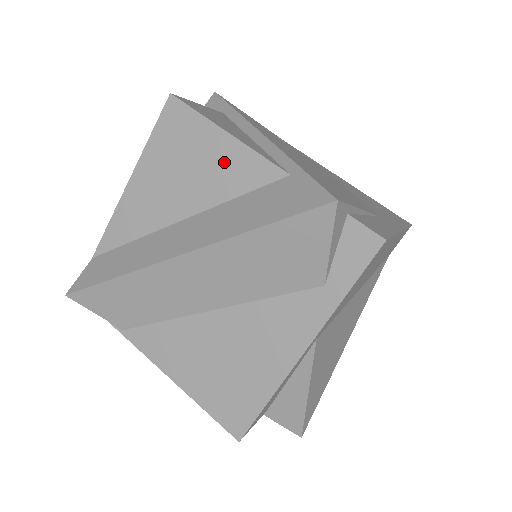
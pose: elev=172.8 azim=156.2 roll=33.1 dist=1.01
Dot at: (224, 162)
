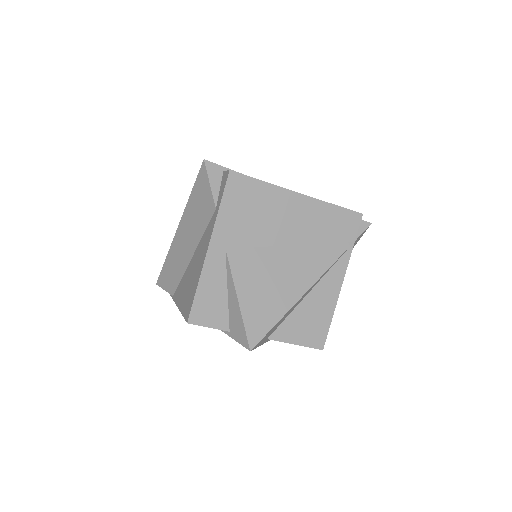
Dot at: occluded
